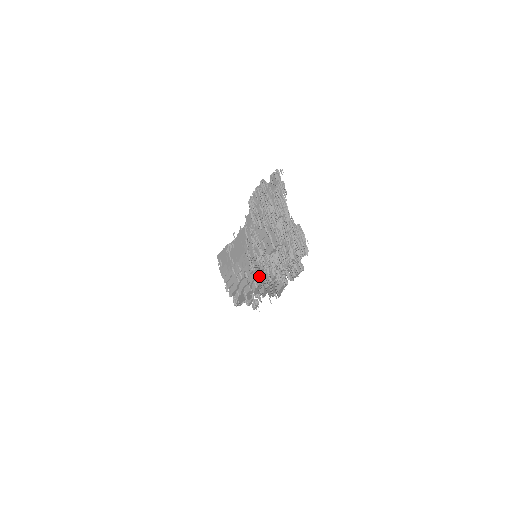
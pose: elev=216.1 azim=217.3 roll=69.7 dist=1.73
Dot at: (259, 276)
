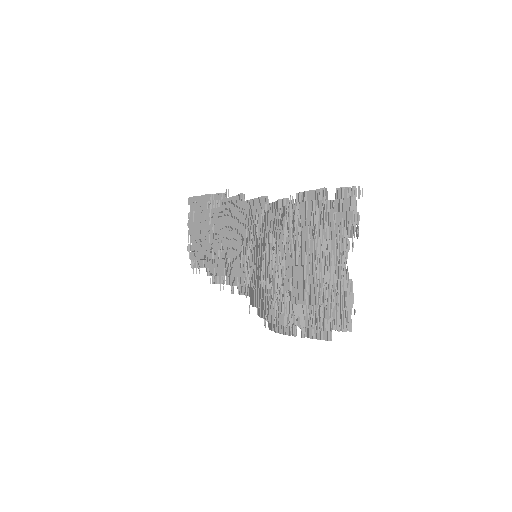
Dot at: (252, 286)
